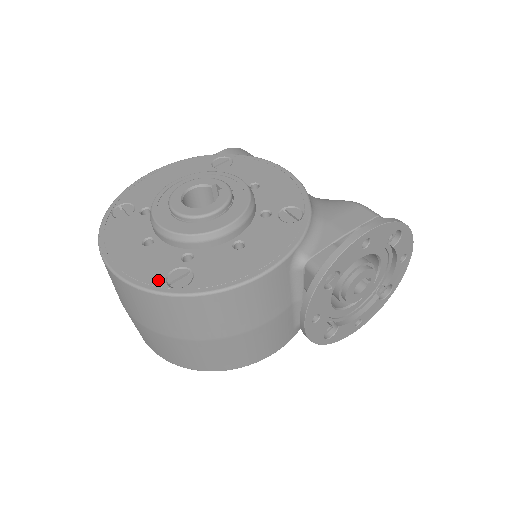
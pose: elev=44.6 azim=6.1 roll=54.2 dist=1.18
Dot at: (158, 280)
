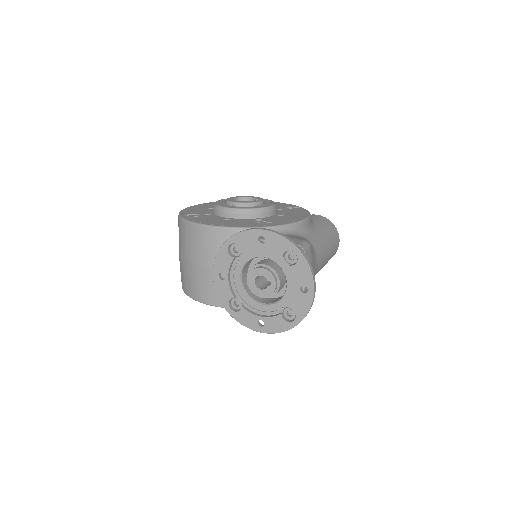
Dot at: (187, 213)
